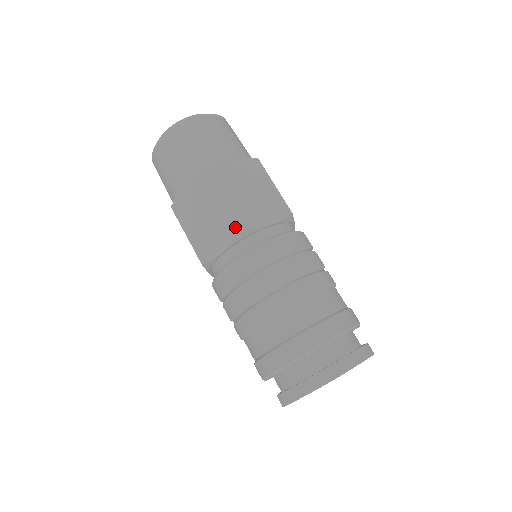
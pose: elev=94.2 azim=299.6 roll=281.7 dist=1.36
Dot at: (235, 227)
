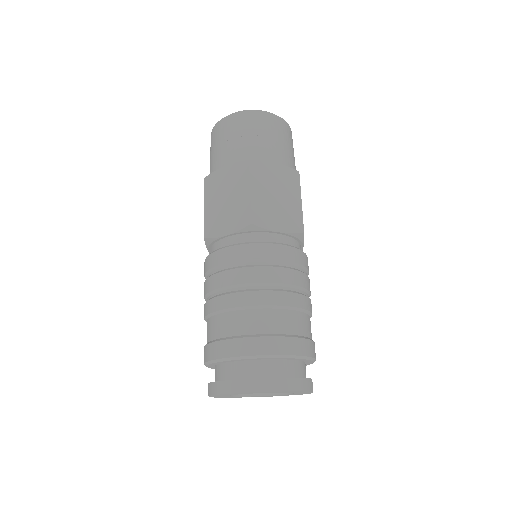
Dot at: (246, 218)
